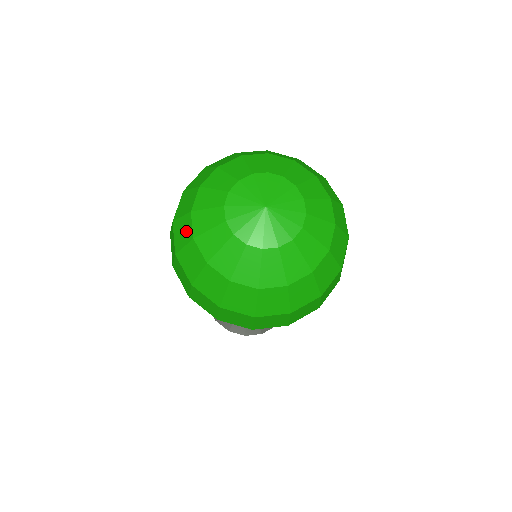
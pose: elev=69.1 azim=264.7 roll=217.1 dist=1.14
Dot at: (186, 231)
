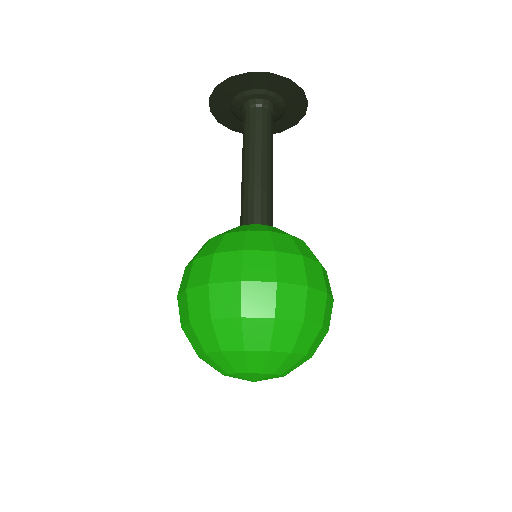
Dot at: (195, 346)
